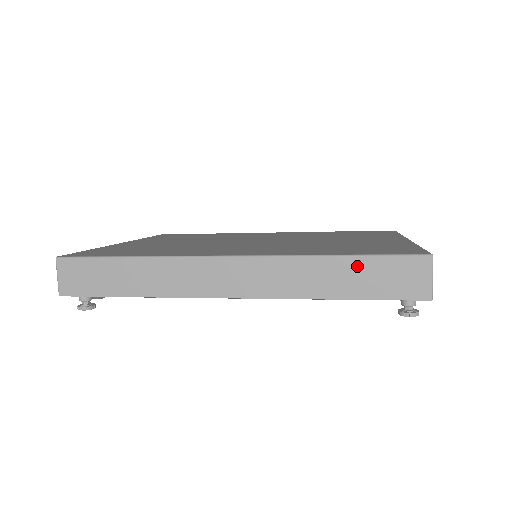
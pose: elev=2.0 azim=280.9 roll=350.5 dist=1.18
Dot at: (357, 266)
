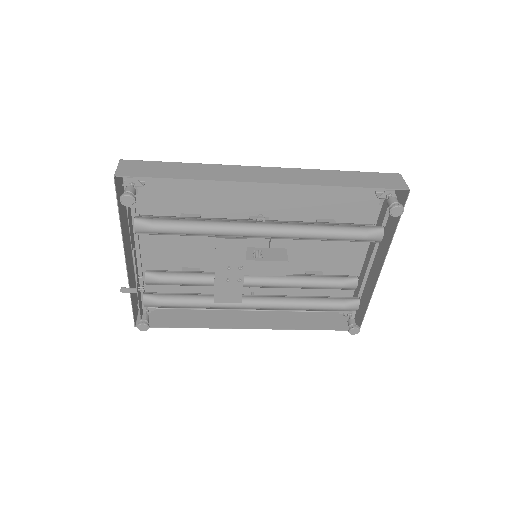
Dot at: (355, 175)
